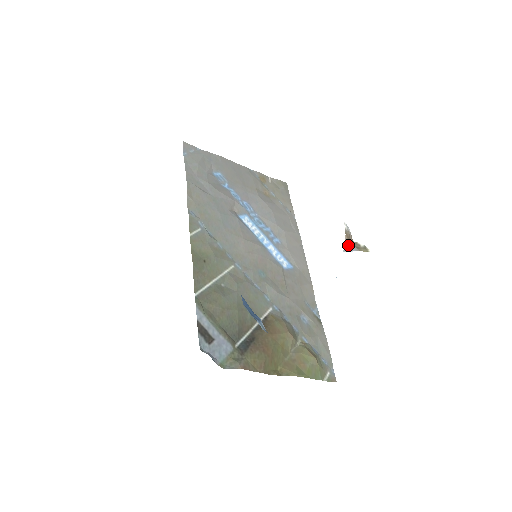
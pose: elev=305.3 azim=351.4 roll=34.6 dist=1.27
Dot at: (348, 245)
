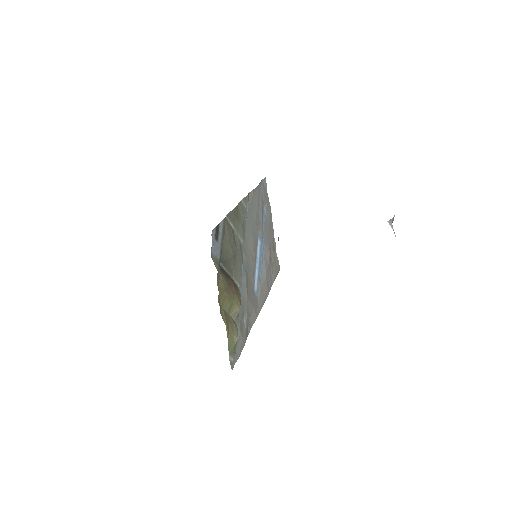
Dot at: (391, 222)
